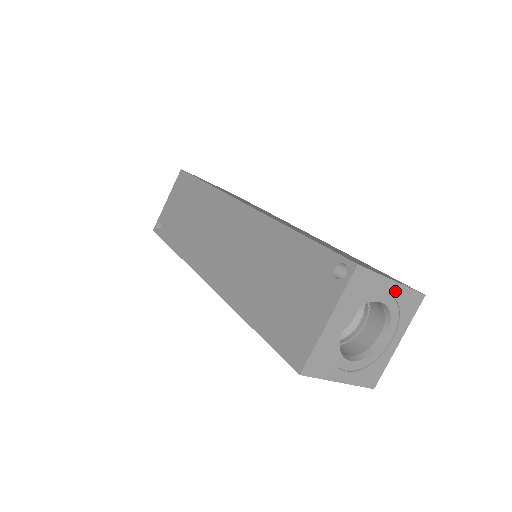
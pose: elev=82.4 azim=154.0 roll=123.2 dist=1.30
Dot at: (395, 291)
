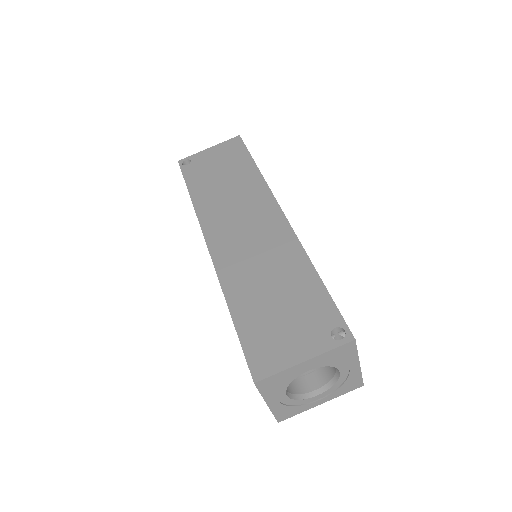
Dot at: (314, 362)
